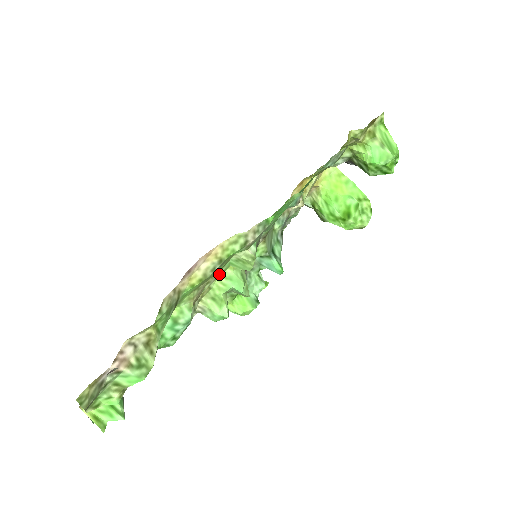
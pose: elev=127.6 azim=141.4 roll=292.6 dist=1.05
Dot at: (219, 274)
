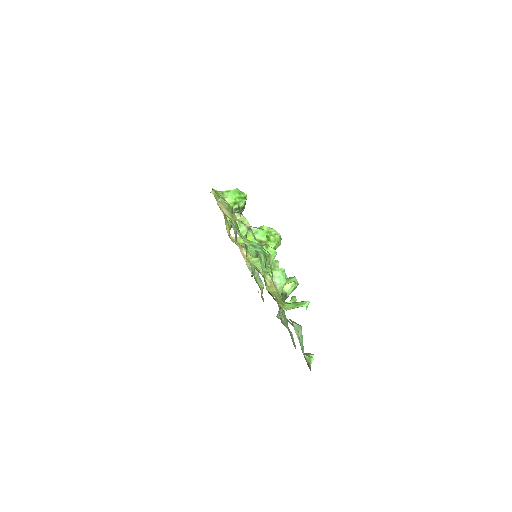
Dot at: occluded
